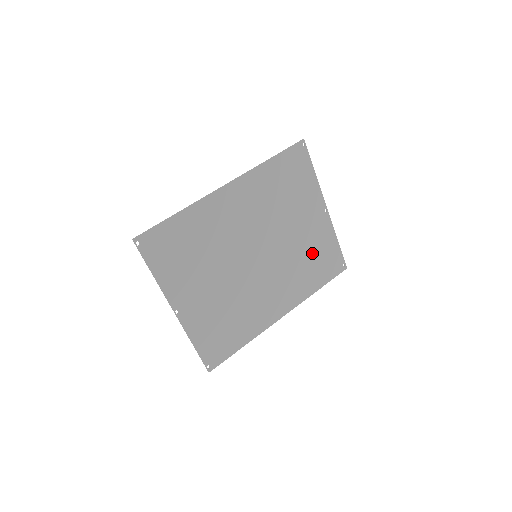
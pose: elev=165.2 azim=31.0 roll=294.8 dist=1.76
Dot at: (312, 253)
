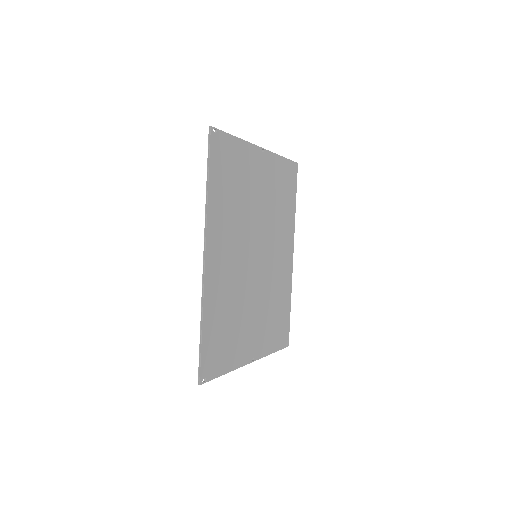
Dot at: (277, 193)
